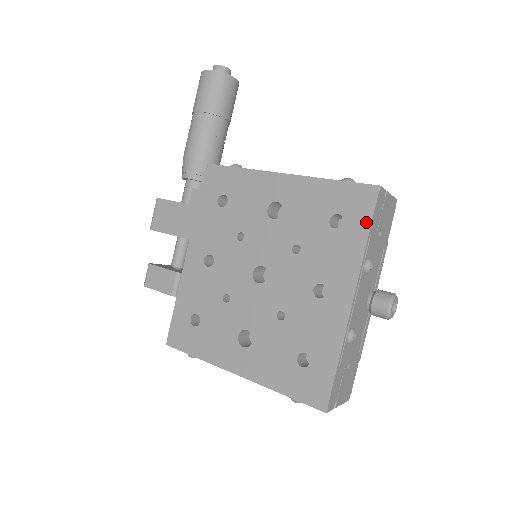
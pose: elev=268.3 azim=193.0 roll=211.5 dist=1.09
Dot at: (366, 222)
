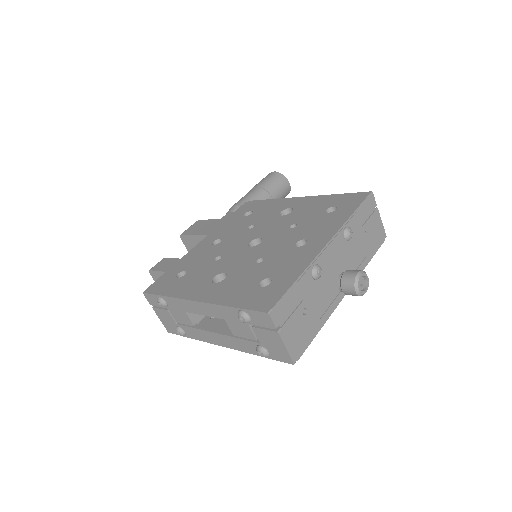
Dot at: (355, 206)
